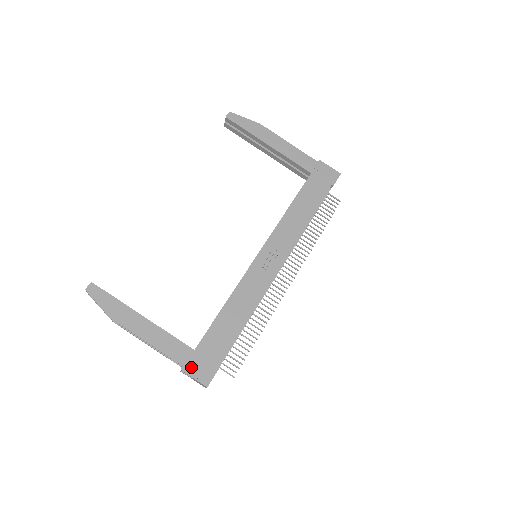
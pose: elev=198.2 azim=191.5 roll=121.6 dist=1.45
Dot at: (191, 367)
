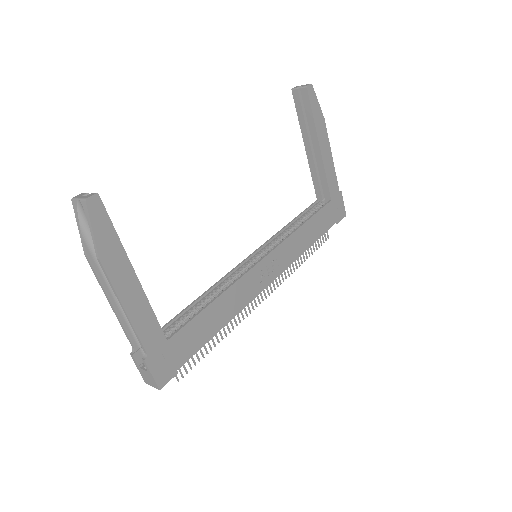
Dot at: (155, 360)
